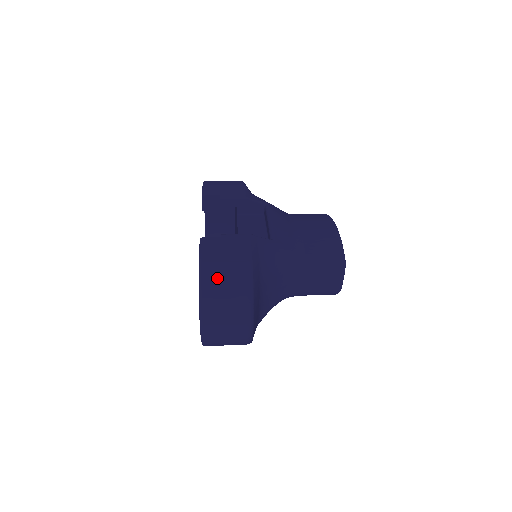
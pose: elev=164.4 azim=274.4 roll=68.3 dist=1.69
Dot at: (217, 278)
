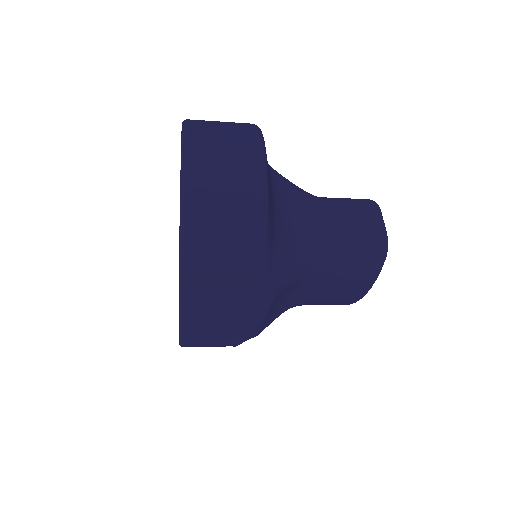
Dot at: occluded
